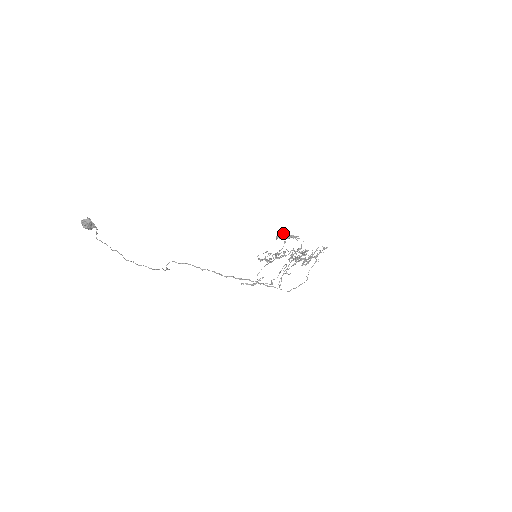
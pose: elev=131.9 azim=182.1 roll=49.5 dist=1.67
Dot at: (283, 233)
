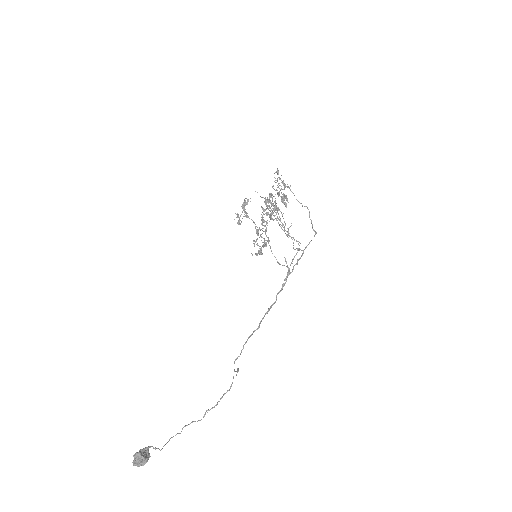
Dot at: (236, 214)
